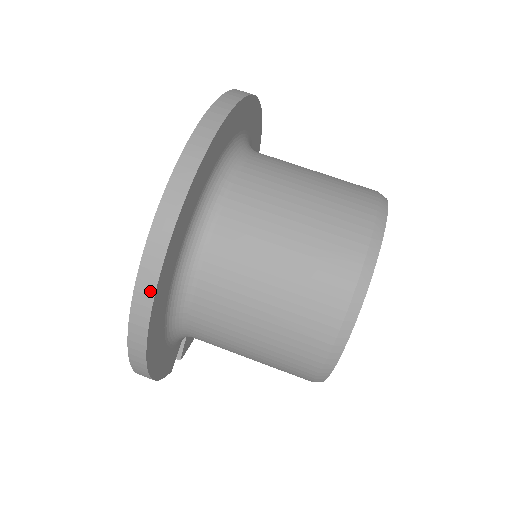
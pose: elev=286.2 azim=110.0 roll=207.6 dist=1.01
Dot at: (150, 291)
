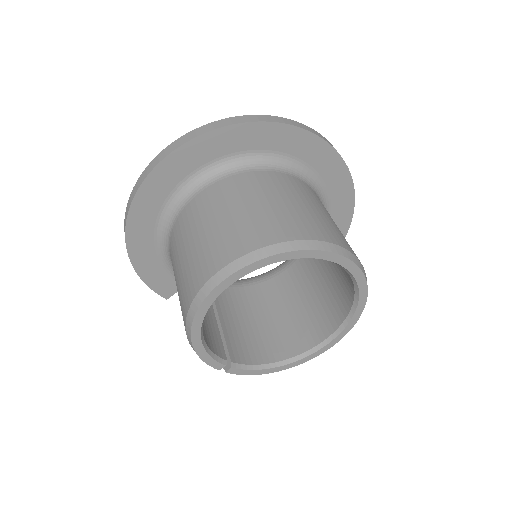
Dot at: (139, 184)
